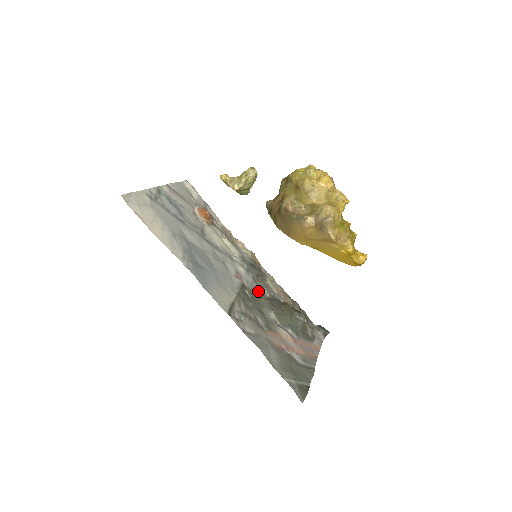
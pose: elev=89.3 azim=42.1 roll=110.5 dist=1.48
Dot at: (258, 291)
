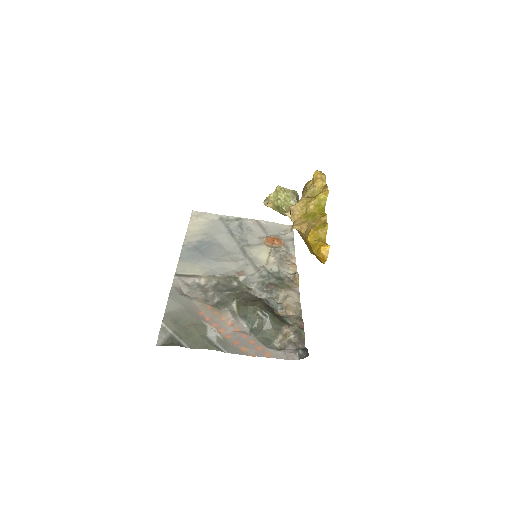
Dot at: (249, 288)
